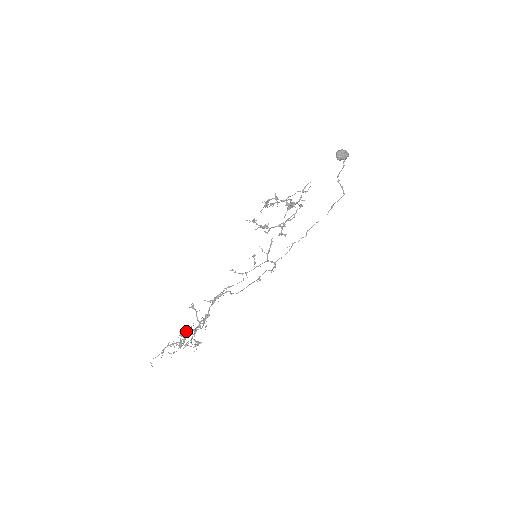
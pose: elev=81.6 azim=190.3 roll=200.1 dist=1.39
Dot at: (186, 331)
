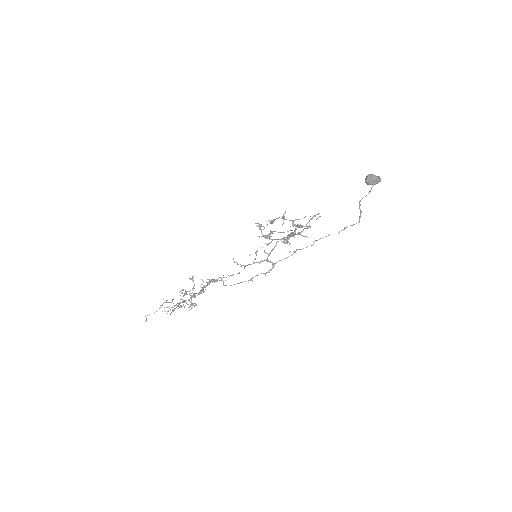
Dot at: (185, 292)
